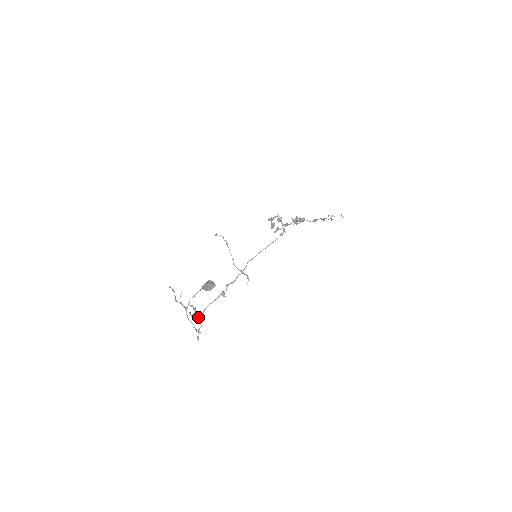
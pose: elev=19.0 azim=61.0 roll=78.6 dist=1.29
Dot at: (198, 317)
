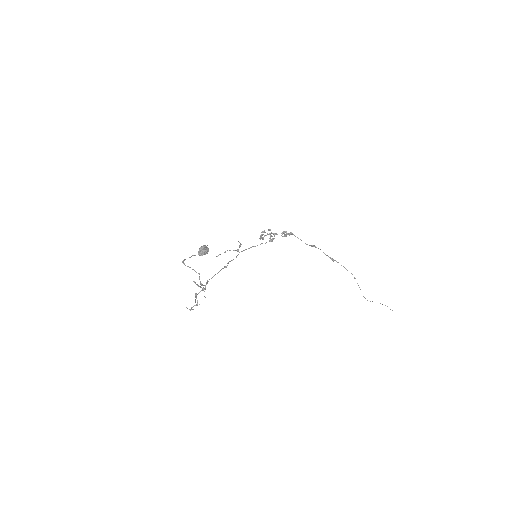
Dot at: (205, 287)
